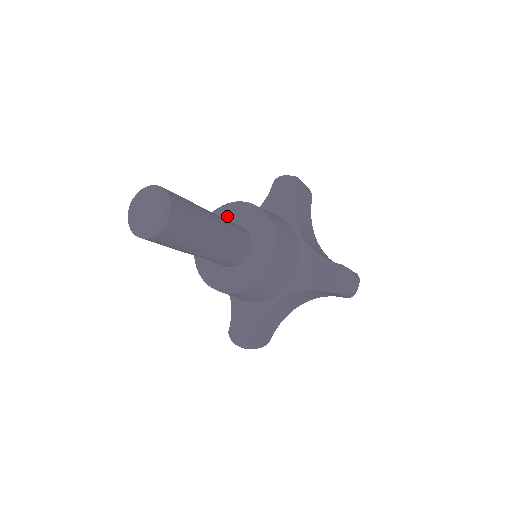
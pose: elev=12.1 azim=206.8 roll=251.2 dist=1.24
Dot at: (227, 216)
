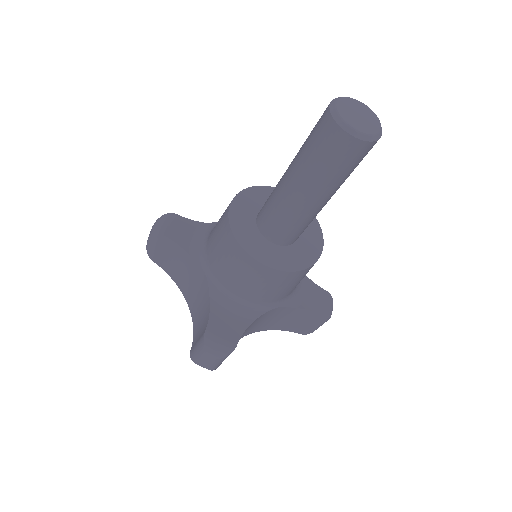
Dot at: occluded
